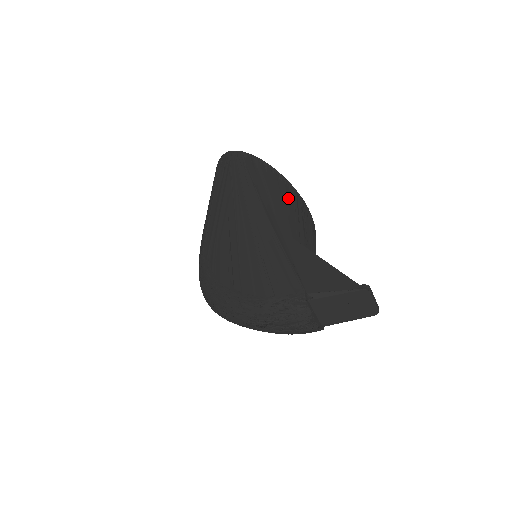
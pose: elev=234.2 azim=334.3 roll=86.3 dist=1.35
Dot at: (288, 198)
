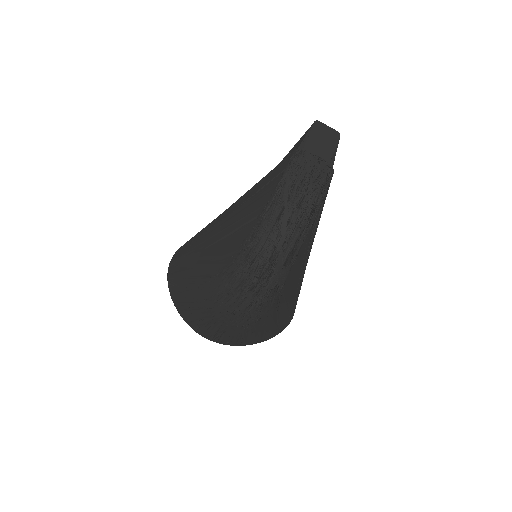
Dot at: occluded
